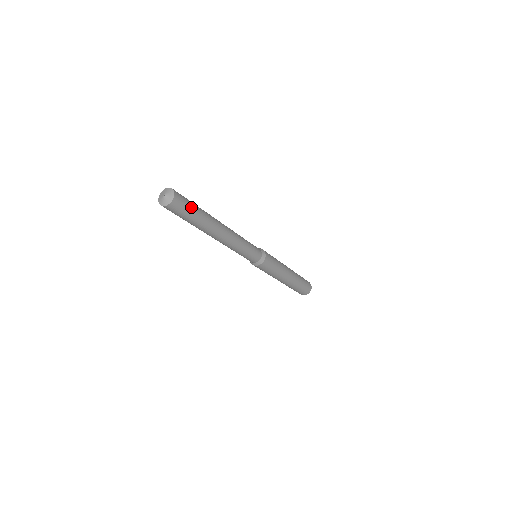
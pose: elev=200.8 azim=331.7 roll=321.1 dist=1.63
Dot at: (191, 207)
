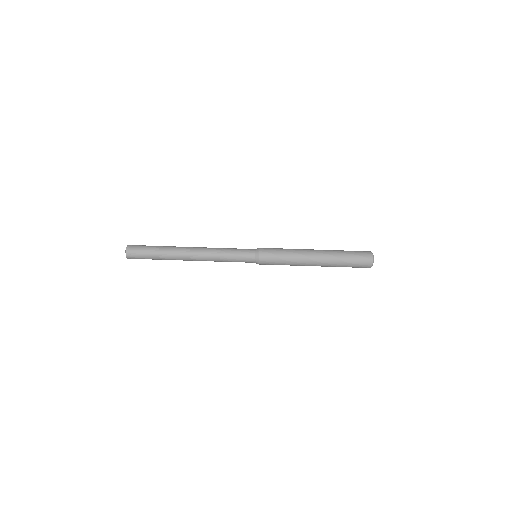
Dot at: (146, 250)
